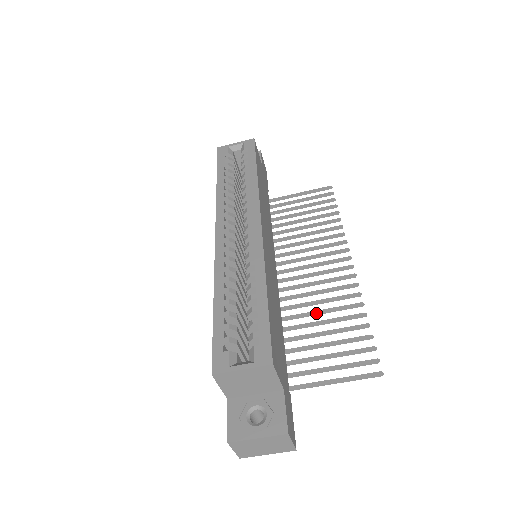
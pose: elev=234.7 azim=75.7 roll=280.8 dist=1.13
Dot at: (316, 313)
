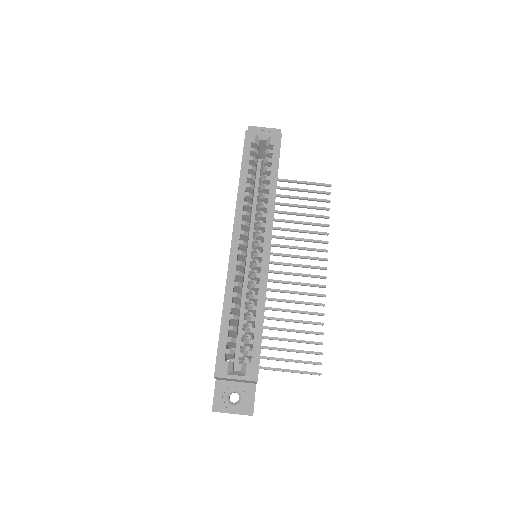
Dot at: (288, 311)
